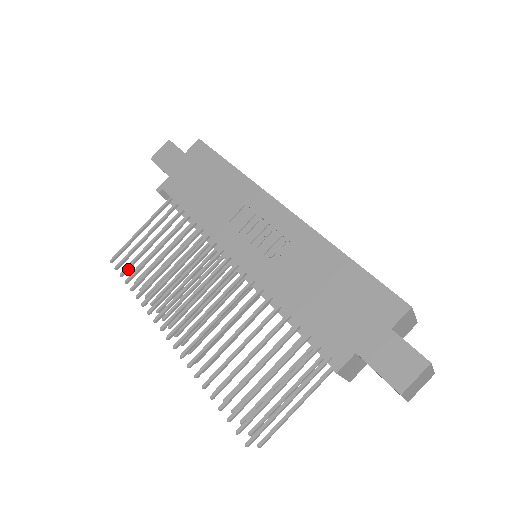
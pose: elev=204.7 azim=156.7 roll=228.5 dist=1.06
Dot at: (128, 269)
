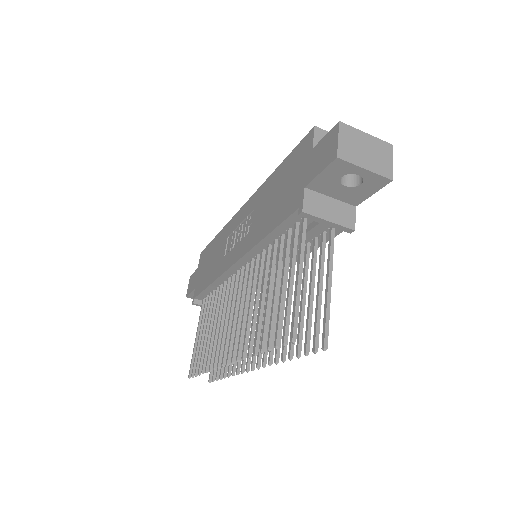
Dot at: (198, 366)
